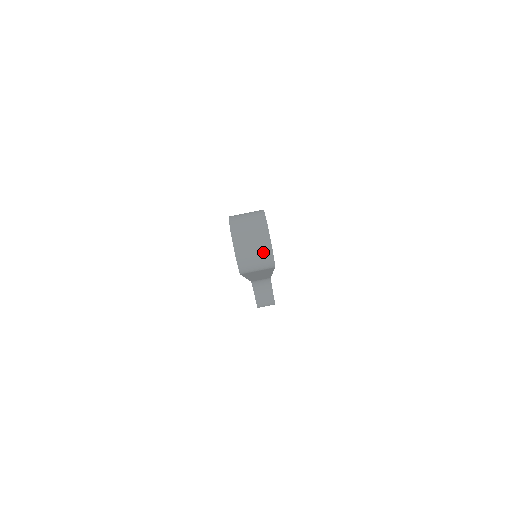
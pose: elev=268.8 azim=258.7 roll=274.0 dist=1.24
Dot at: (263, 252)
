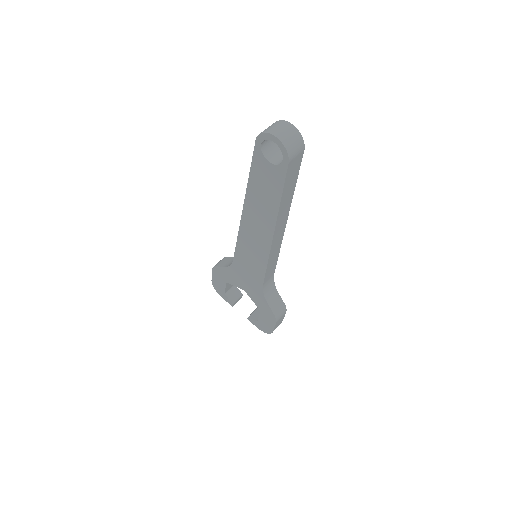
Dot at: (295, 134)
